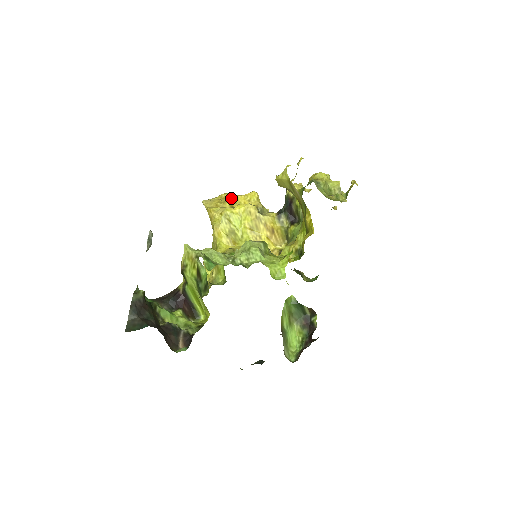
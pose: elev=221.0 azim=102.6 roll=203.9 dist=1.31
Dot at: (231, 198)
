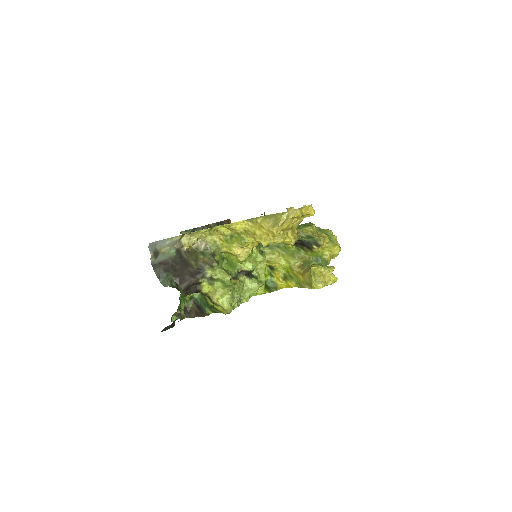
Dot at: occluded
